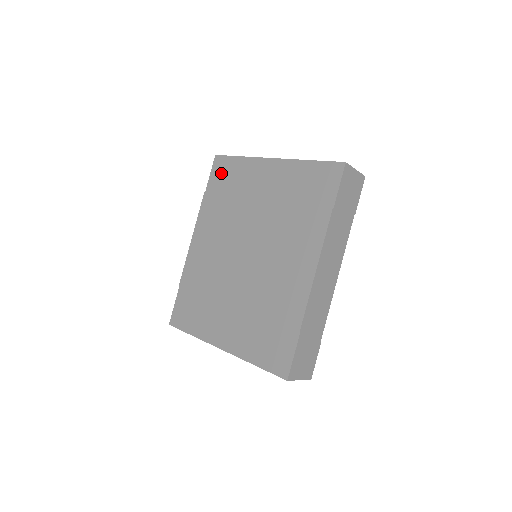
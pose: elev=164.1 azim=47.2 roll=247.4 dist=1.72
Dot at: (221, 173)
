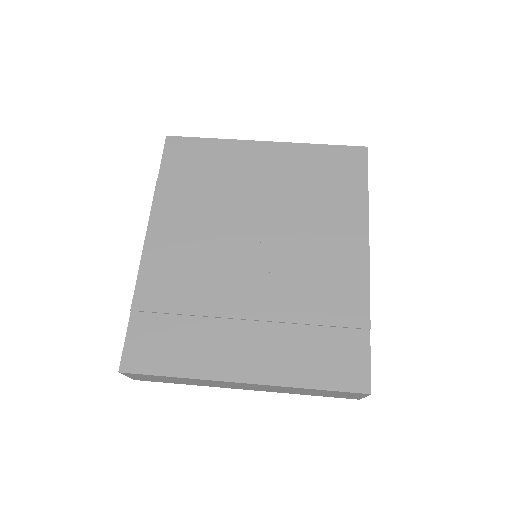
Dot at: (183, 156)
